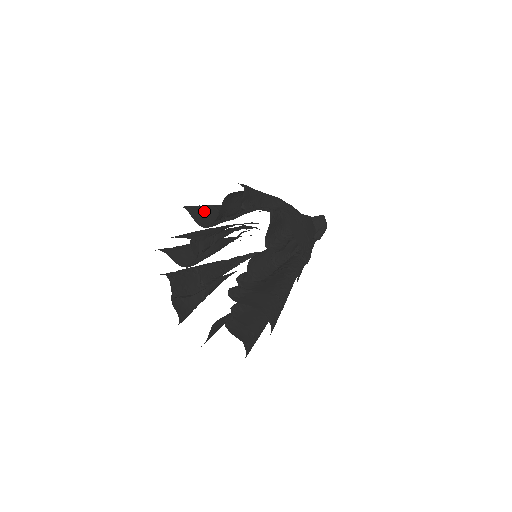
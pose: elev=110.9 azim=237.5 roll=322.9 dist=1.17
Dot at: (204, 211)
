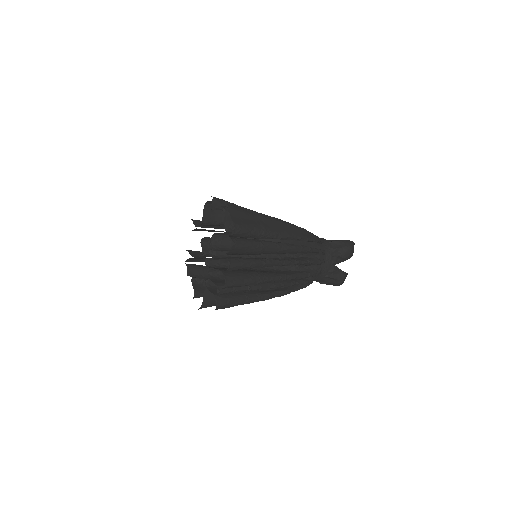
Dot at: occluded
